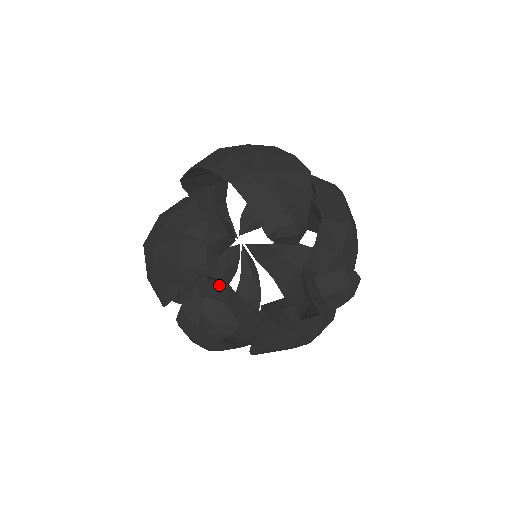
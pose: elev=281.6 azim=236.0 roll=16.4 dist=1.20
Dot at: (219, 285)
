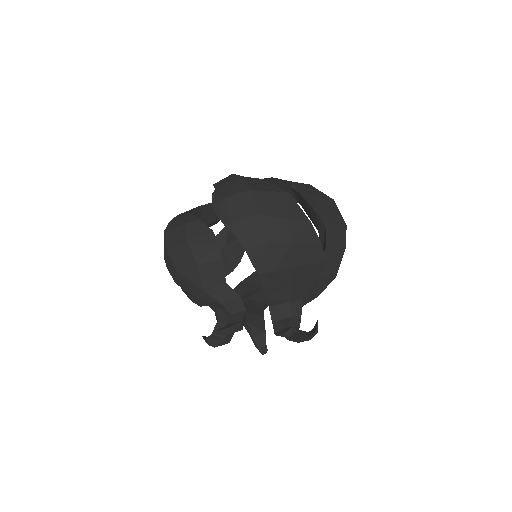
Dot at: (223, 325)
